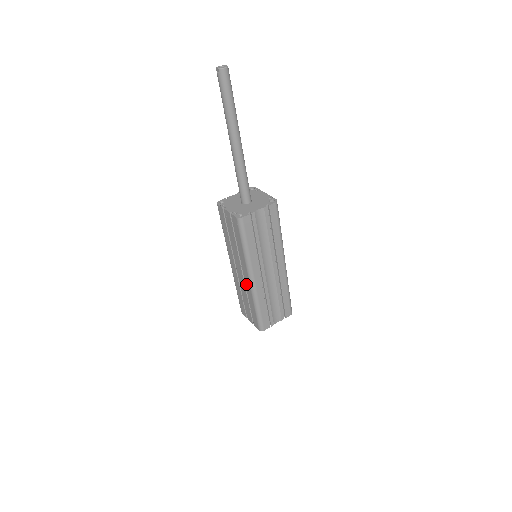
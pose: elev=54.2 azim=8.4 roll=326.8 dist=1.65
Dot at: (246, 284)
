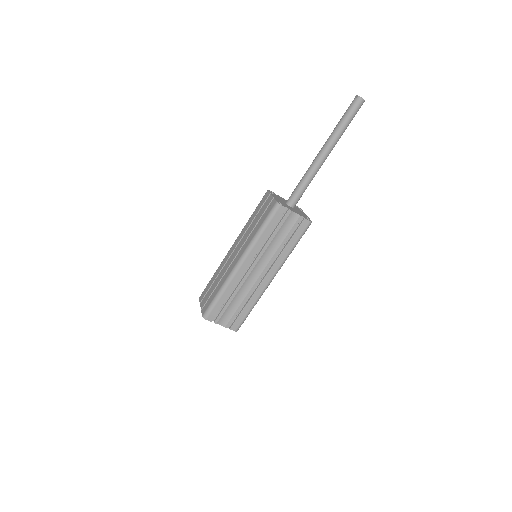
Dot at: (231, 266)
